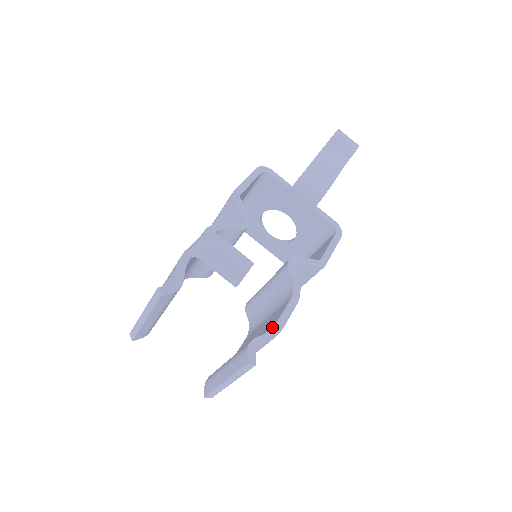
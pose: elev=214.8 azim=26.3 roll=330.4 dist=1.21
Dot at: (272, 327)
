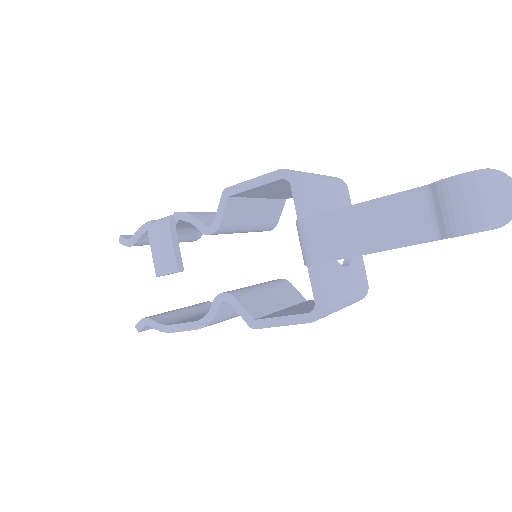
Dot at: (165, 324)
